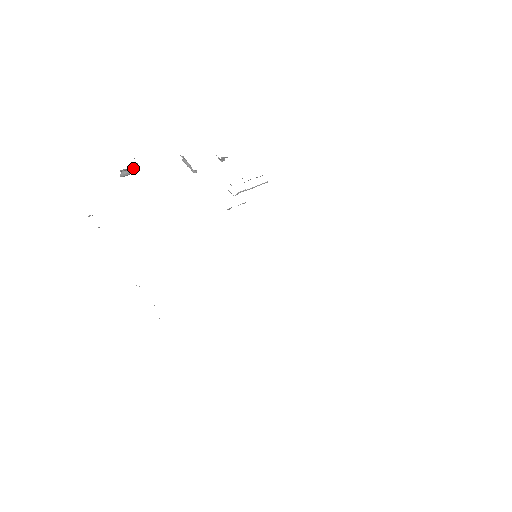
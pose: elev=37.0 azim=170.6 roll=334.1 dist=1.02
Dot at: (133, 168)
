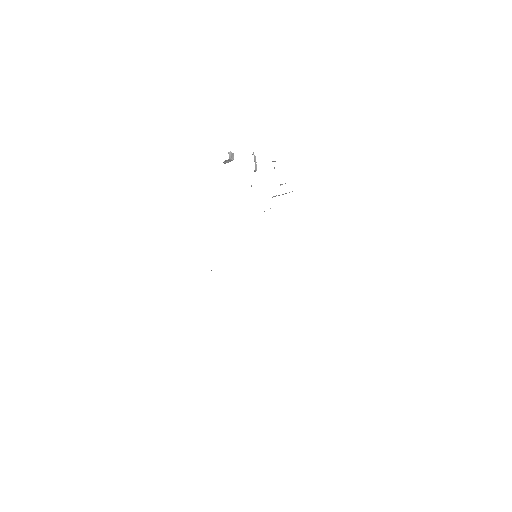
Dot at: (229, 160)
